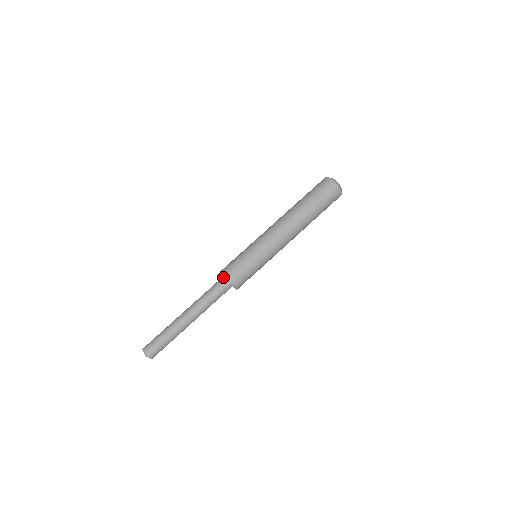
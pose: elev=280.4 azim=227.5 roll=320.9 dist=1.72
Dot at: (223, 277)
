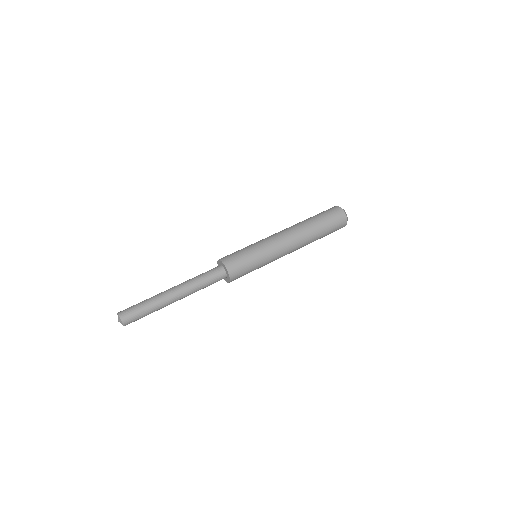
Dot at: (221, 266)
